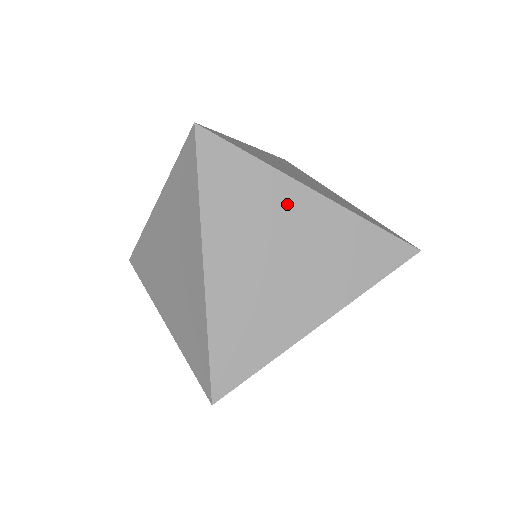
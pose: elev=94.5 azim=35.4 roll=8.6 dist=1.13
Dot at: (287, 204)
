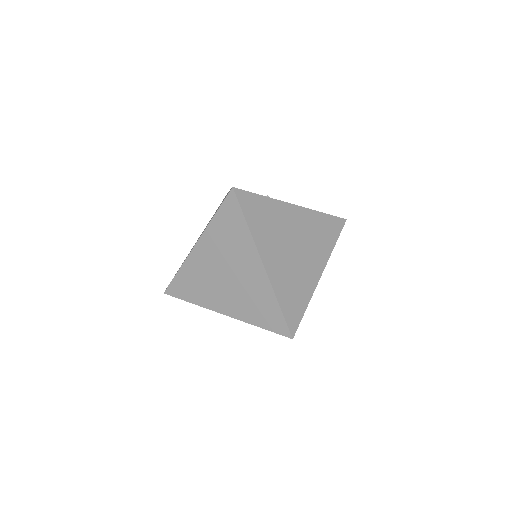
Dot at: (246, 257)
